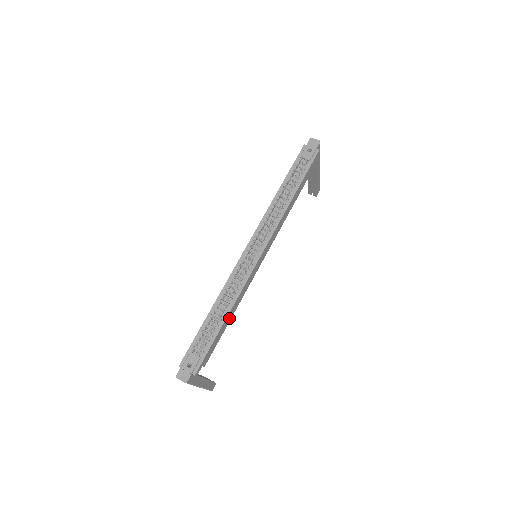
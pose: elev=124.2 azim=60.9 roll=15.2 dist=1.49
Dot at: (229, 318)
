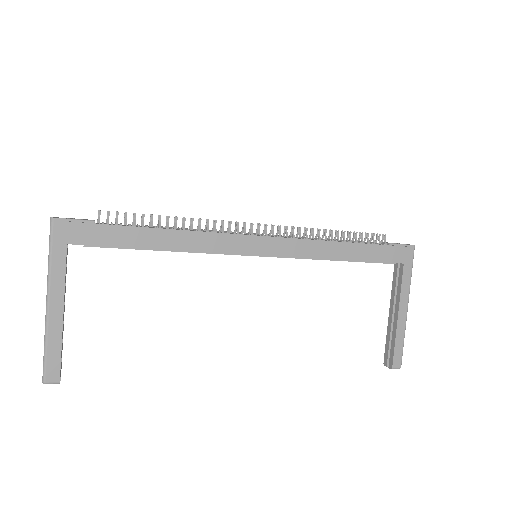
Dot at: (165, 243)
